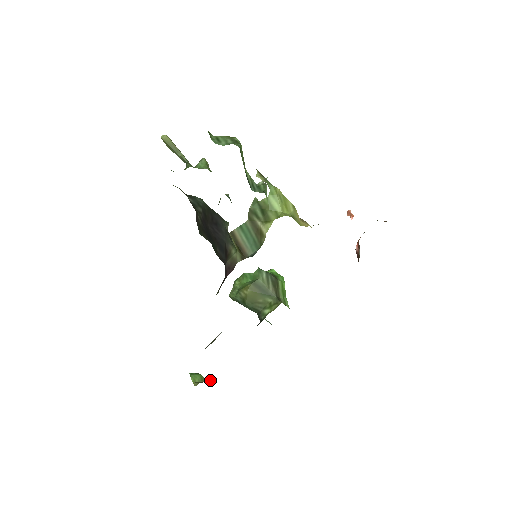
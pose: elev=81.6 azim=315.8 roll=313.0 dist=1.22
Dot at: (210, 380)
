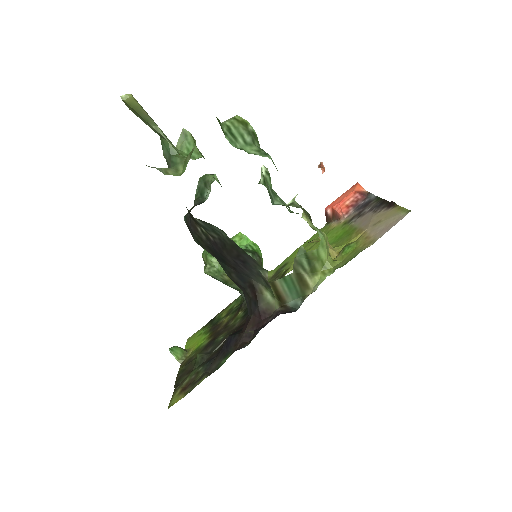
Dot at: (190, 351)
